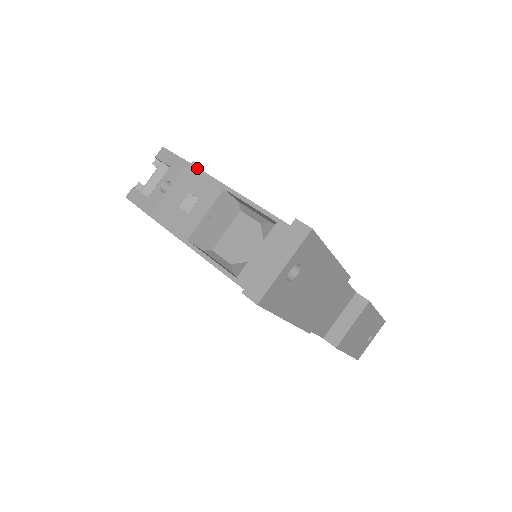
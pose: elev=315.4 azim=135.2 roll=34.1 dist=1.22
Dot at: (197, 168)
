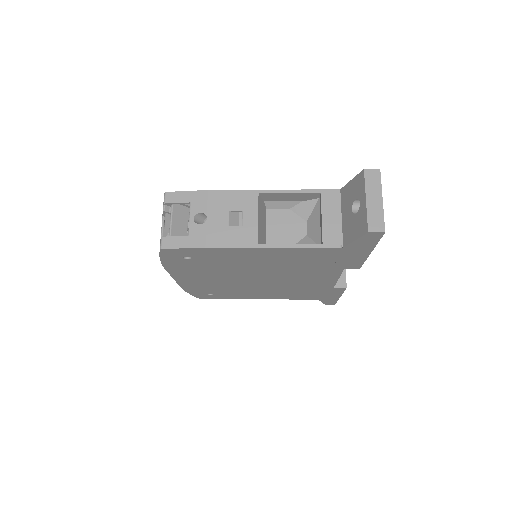
Dot at: (220, 190)
